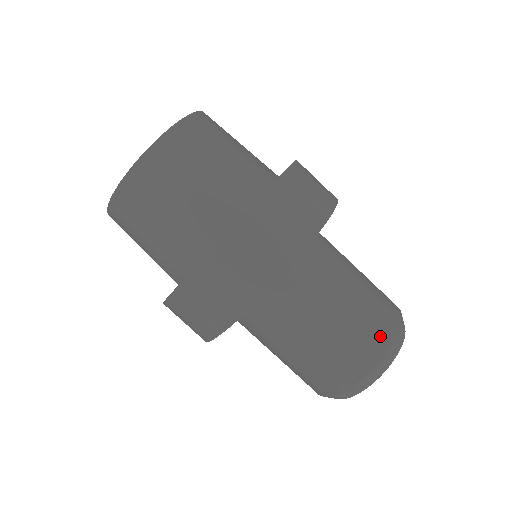
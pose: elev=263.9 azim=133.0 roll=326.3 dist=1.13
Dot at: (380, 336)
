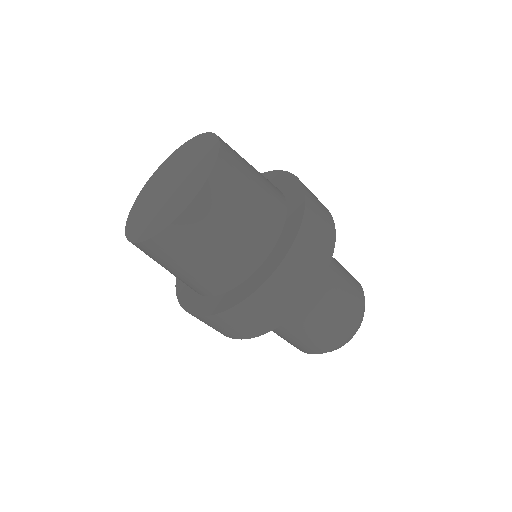
Dot at: (314, 350)
